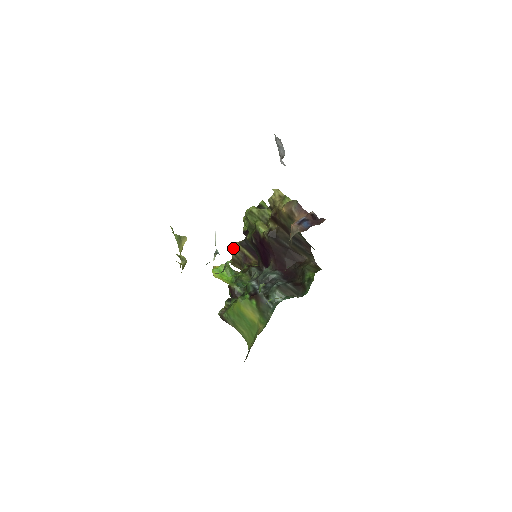
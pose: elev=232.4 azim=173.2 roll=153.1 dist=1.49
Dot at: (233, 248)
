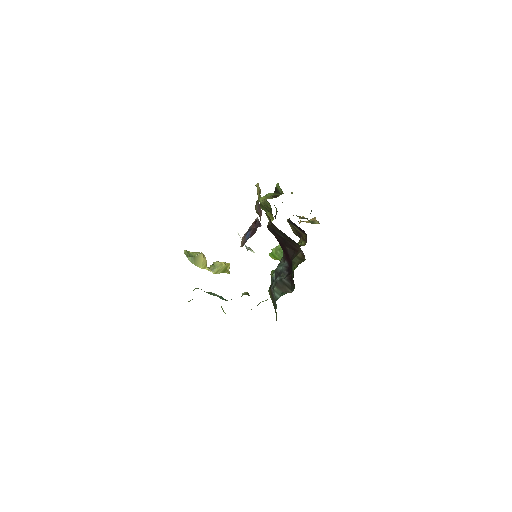
Dot at: (289, 224)
